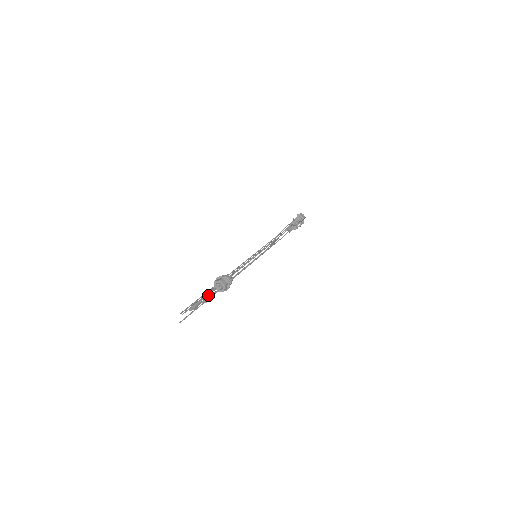
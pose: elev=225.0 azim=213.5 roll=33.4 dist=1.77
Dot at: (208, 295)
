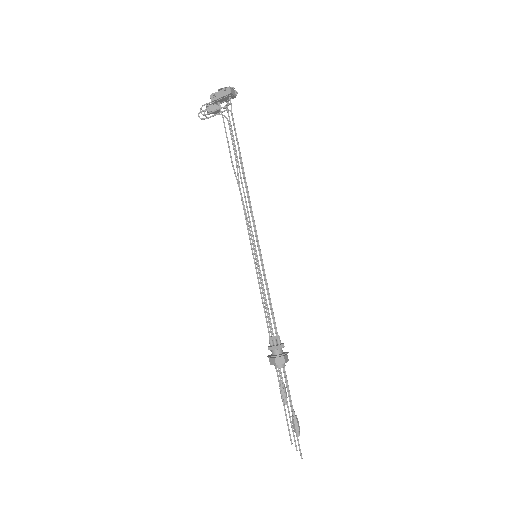
Dot at: (283, 389)
